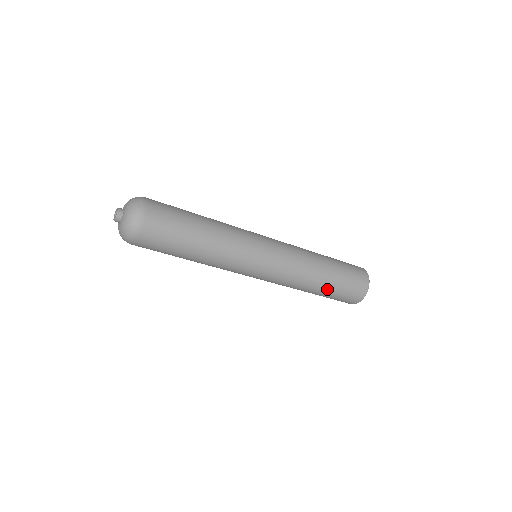
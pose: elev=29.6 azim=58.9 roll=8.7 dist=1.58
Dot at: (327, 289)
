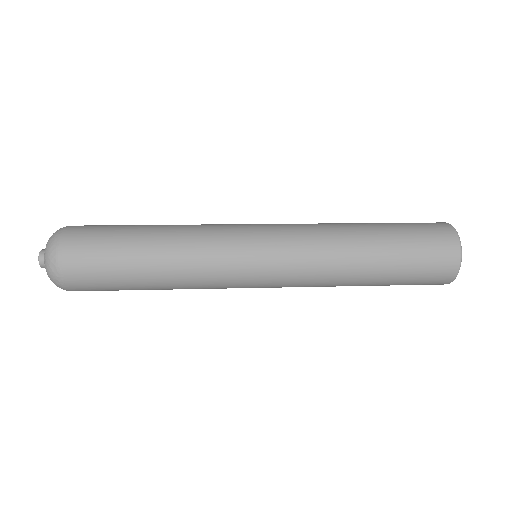
Dot at: (375, 285)
